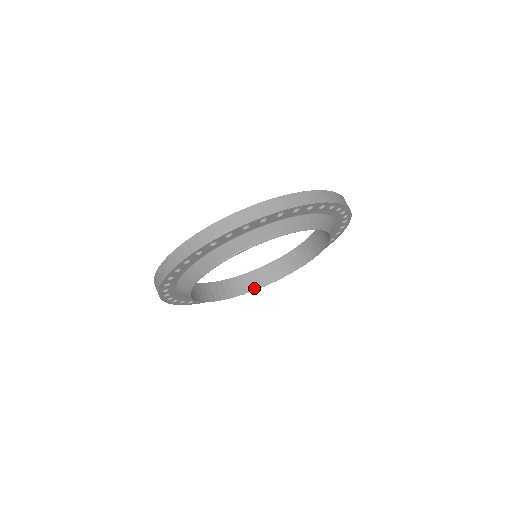
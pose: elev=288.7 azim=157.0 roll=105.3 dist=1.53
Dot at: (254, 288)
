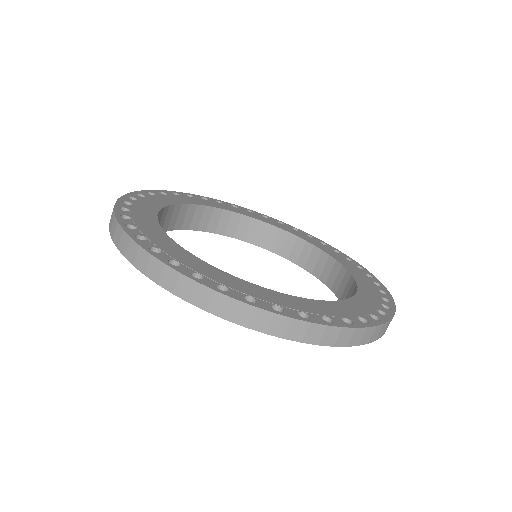
Dot at: (288, 256)
